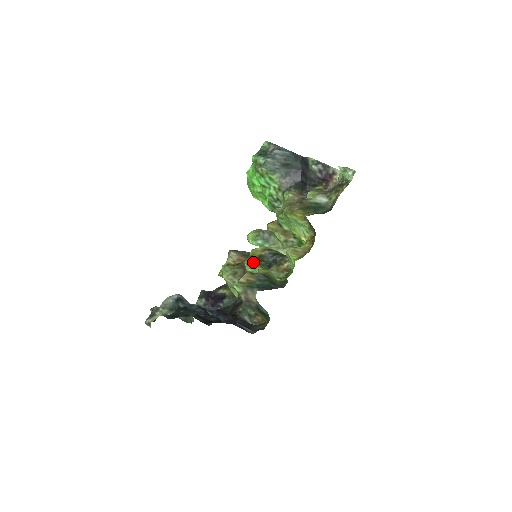
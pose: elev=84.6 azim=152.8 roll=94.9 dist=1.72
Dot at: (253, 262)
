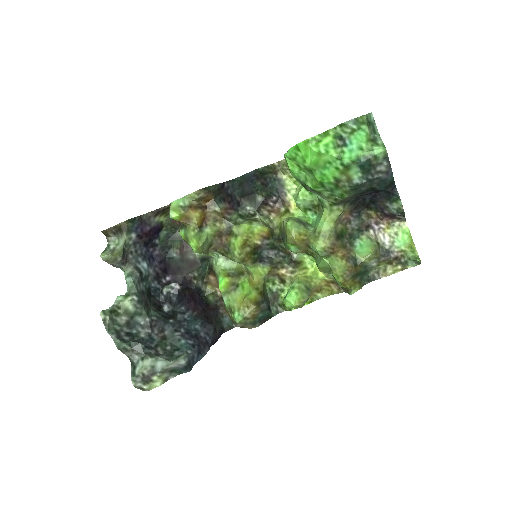
Dot at: (247, 257)
